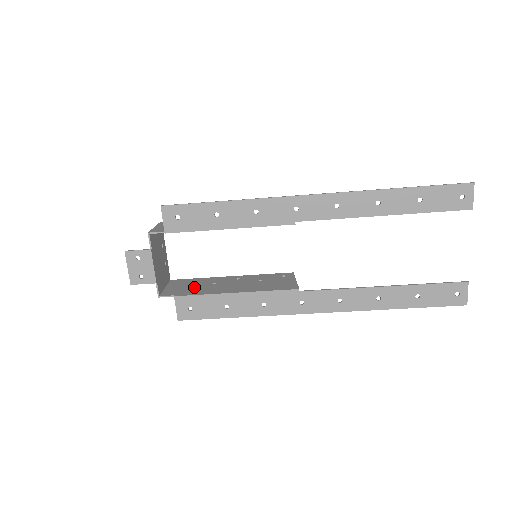
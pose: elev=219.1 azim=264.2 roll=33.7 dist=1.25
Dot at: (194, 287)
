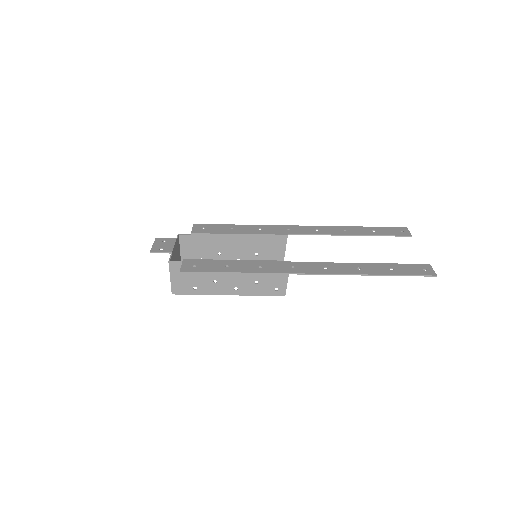
Dot at: (198, 274)
